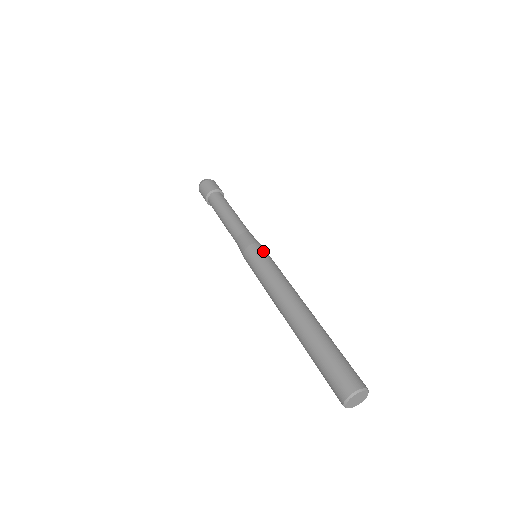
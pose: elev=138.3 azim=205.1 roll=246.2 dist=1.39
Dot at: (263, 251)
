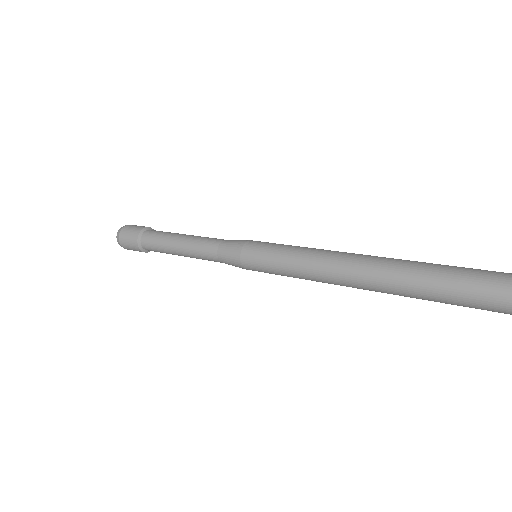
Dot at: occluded
